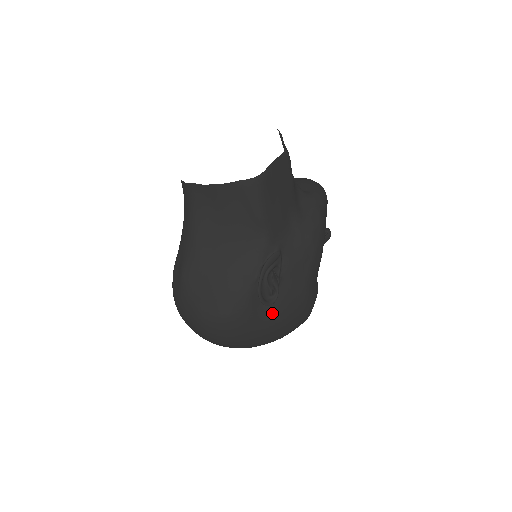
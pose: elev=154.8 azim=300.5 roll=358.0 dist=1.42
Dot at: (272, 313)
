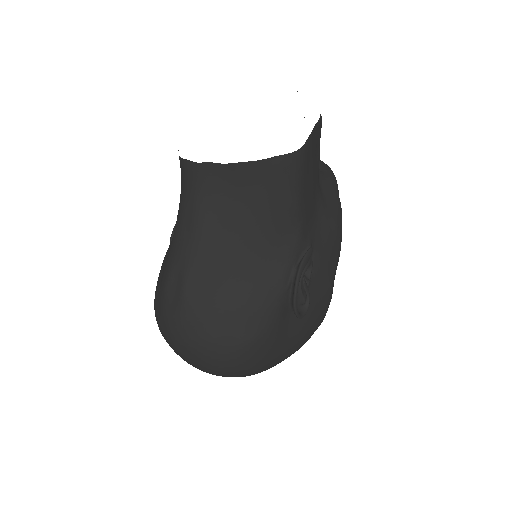
Dot at: (298, 326)
